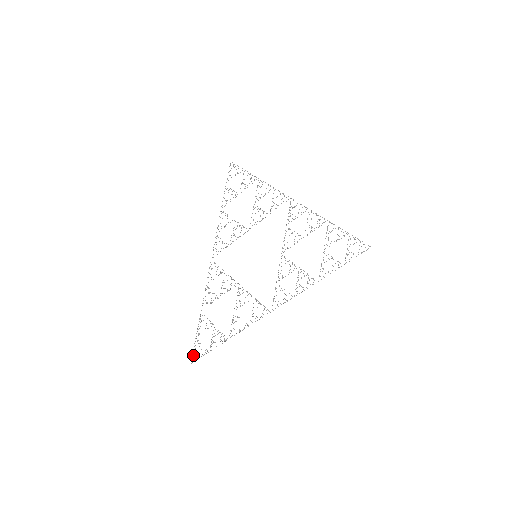
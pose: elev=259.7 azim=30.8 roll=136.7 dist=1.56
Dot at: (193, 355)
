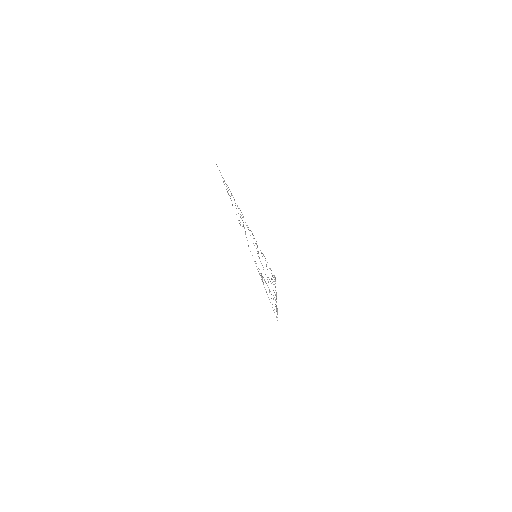
Dot at: occluded
